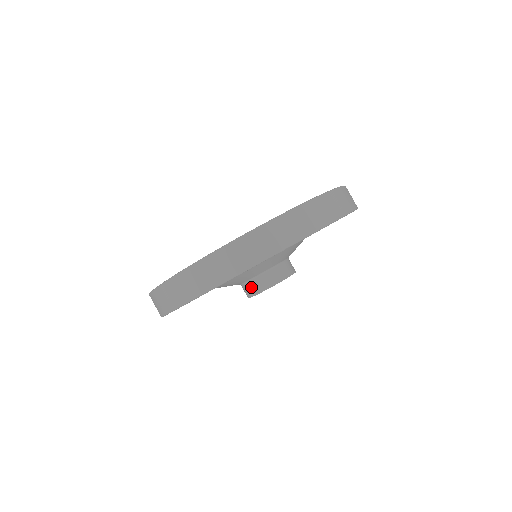
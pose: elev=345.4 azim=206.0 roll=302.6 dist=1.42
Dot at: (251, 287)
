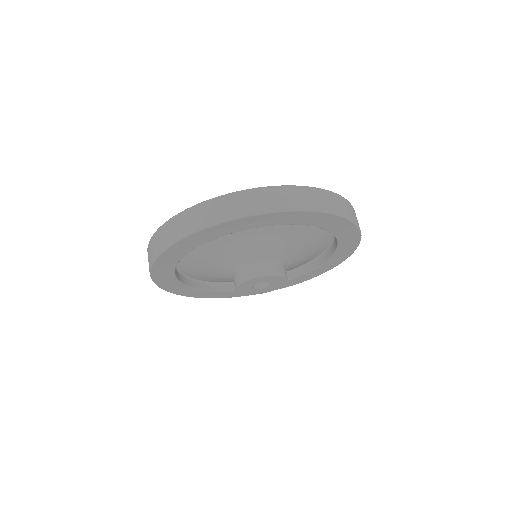
Dot at: occluded
